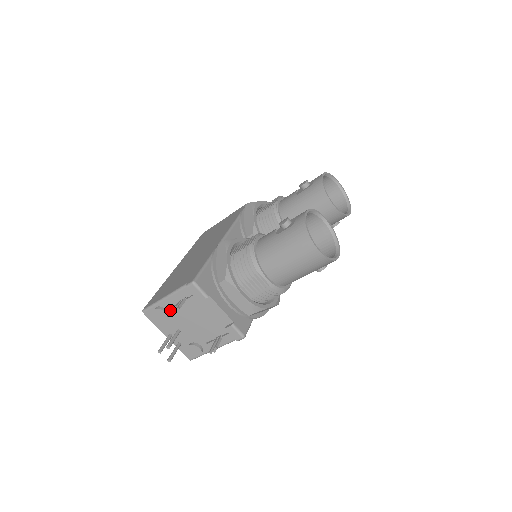
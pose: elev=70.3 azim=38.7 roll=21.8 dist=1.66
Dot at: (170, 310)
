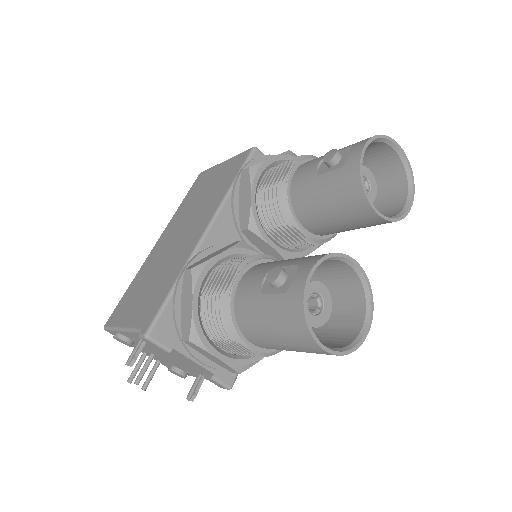
Dot at: (133, 340)
